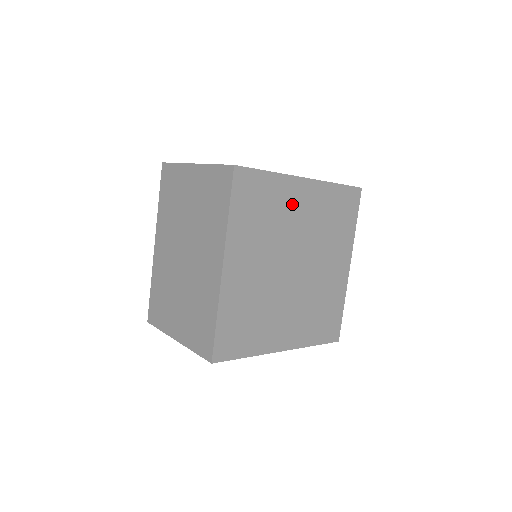
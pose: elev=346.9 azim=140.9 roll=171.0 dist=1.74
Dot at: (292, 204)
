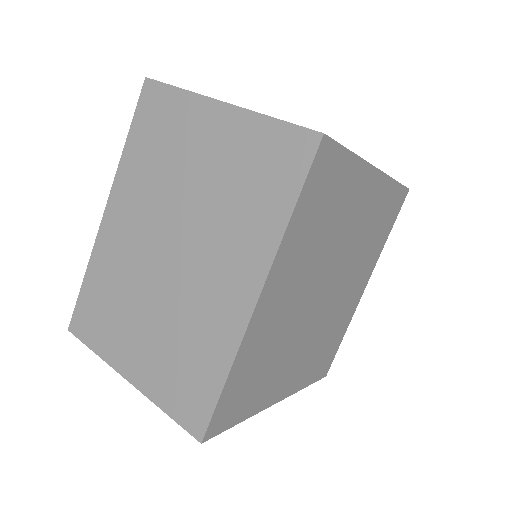
Dot at: (353, 205)
